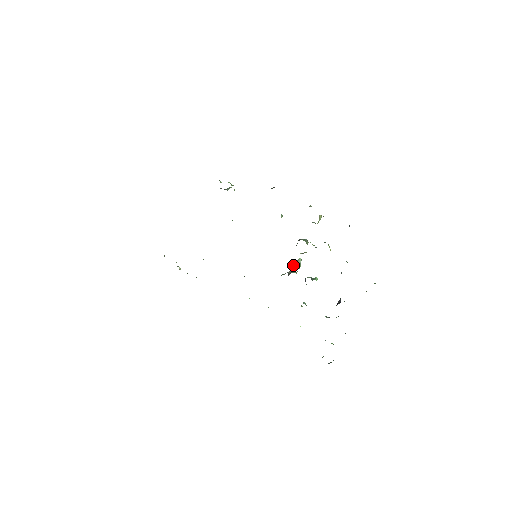
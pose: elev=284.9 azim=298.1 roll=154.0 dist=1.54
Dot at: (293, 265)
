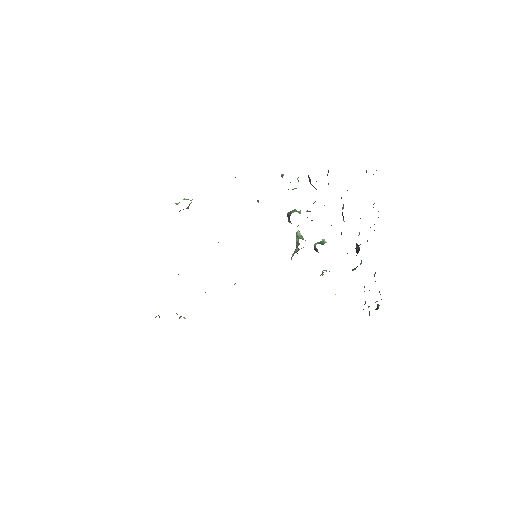
Dot at: (296, 242)
